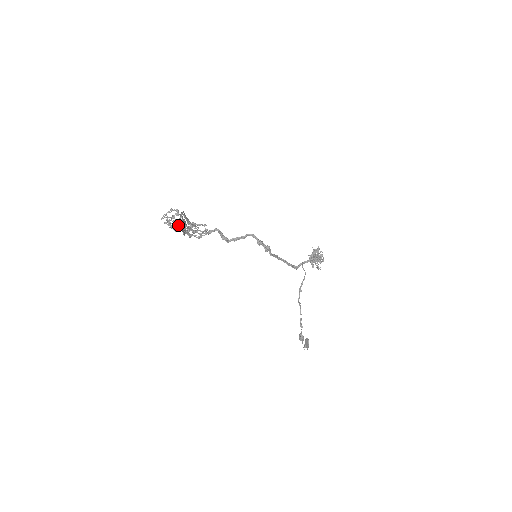
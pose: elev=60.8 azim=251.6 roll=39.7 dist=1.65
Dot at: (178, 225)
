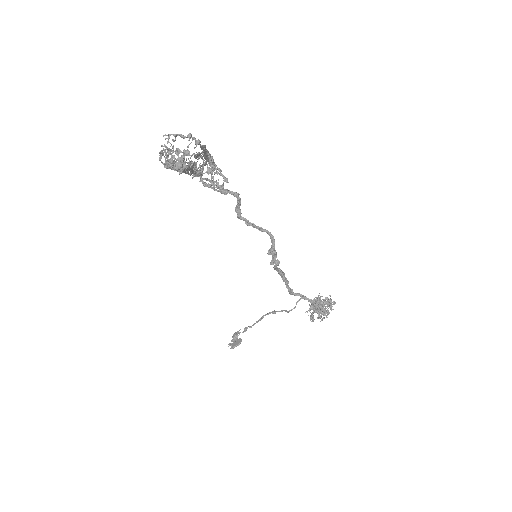
Dot at: occluded
